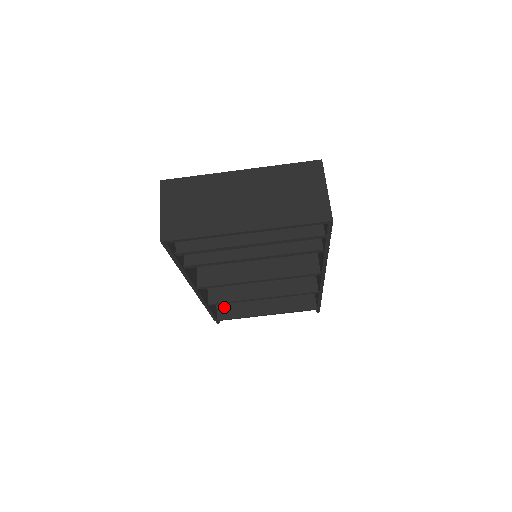
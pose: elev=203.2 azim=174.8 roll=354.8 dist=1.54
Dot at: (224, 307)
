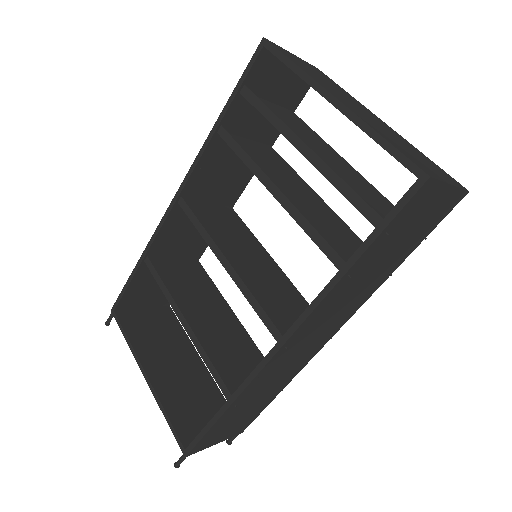
Dot at: (136, 318)
